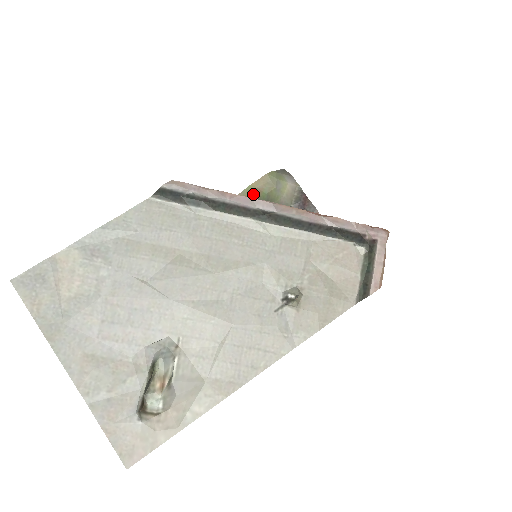
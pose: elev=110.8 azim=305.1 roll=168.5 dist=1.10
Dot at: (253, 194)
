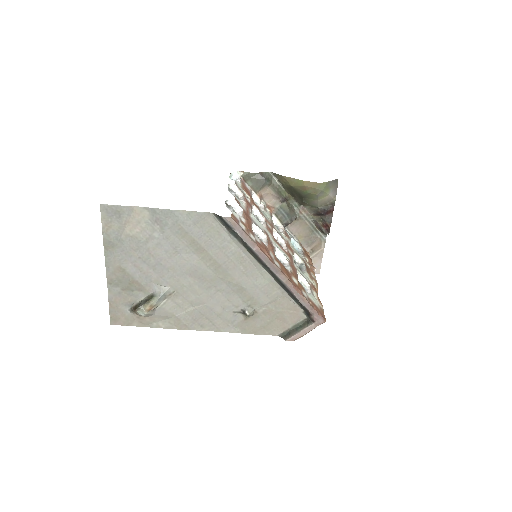
Dot at: (300, 186)
